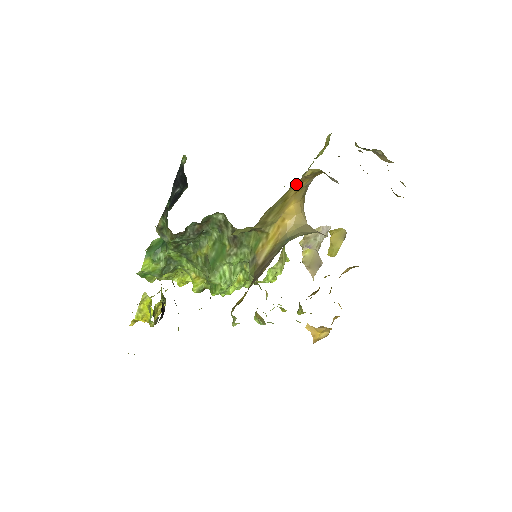
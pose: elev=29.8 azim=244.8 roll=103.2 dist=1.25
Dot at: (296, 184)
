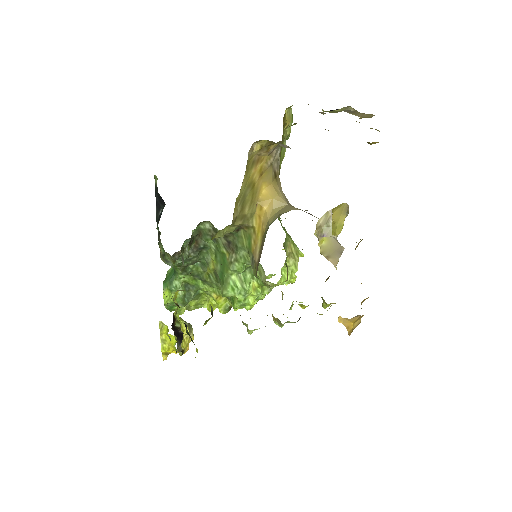
Dot at: (253, 165)
